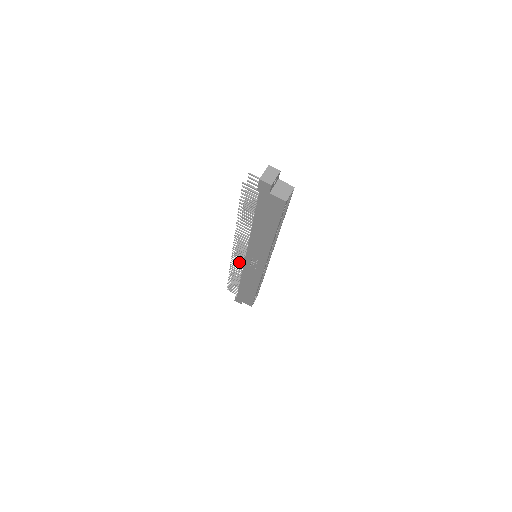
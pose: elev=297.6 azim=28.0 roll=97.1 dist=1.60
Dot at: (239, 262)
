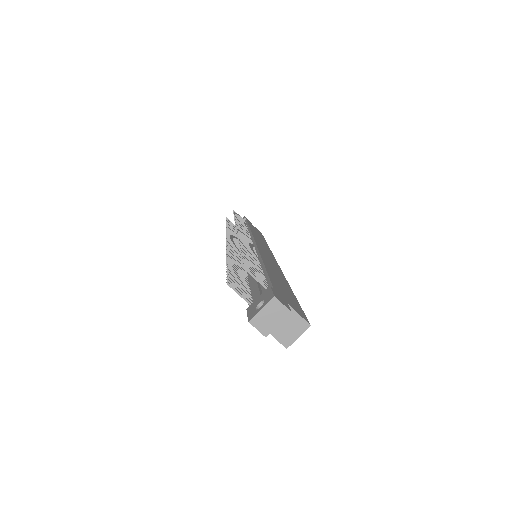
Dot at: (235, 240)
